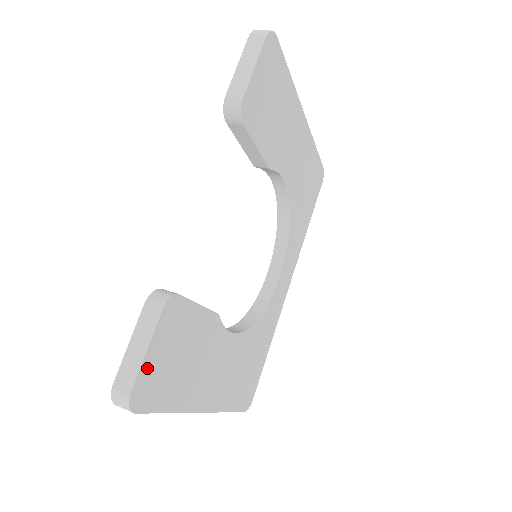
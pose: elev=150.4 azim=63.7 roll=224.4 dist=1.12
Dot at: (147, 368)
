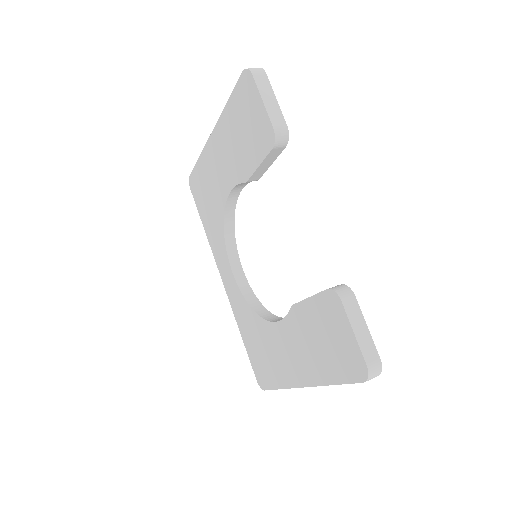
Dot at: occluded
